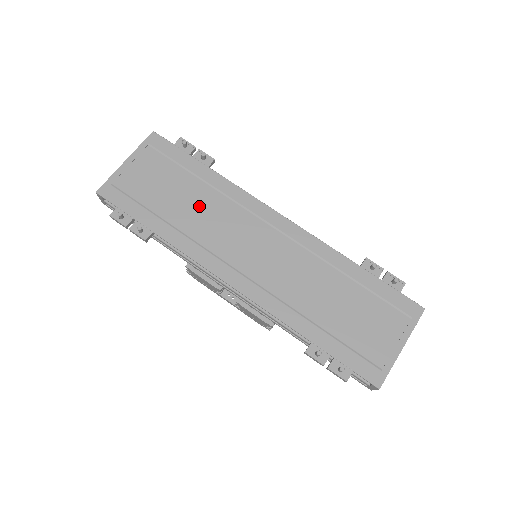
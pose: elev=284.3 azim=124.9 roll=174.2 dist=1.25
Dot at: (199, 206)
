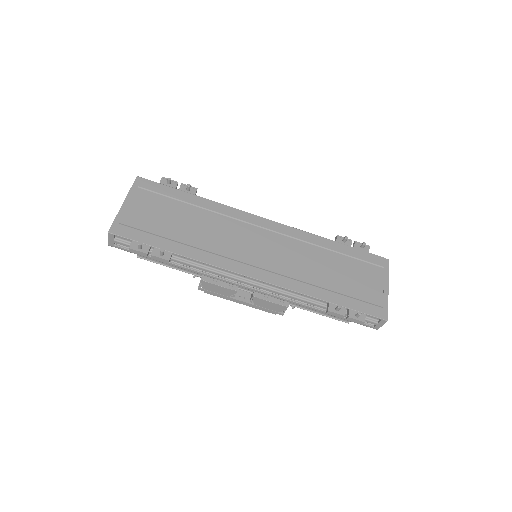
Dot at: (201, 225)
